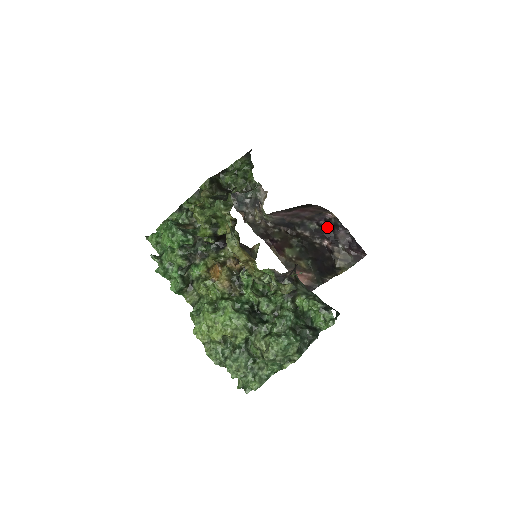
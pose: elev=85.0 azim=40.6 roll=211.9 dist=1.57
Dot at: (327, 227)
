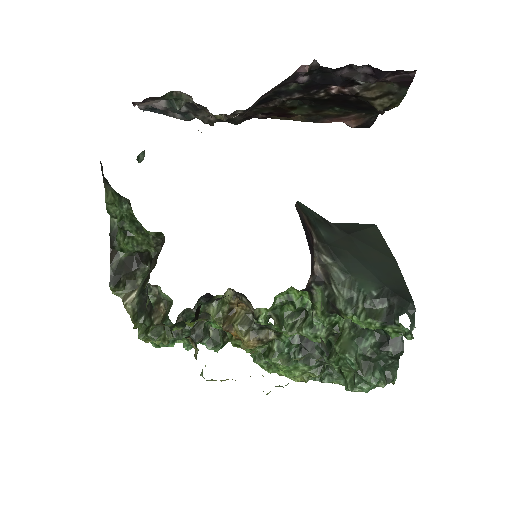
Dot at: (315, 75)
